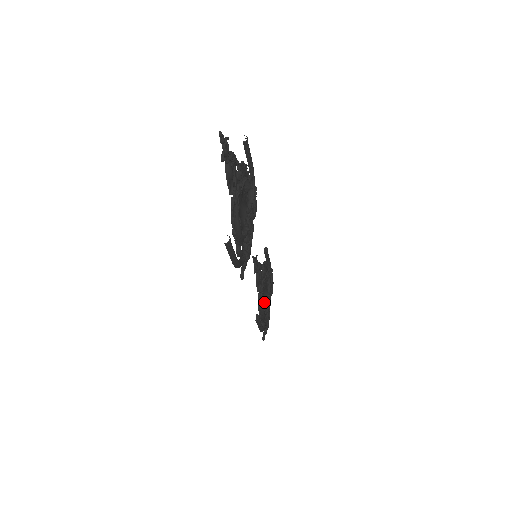
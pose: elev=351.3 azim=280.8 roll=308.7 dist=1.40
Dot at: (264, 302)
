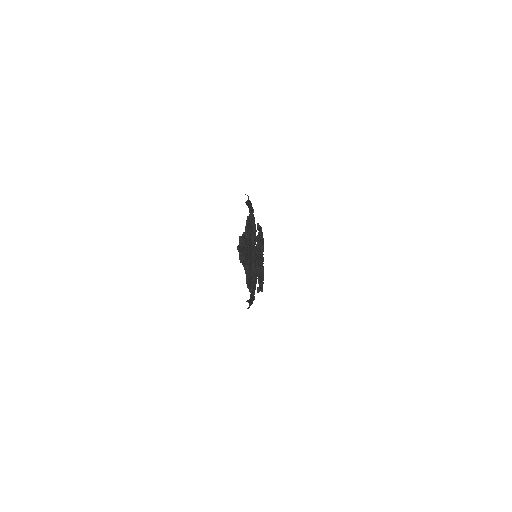
Dot at: (260, 265)
